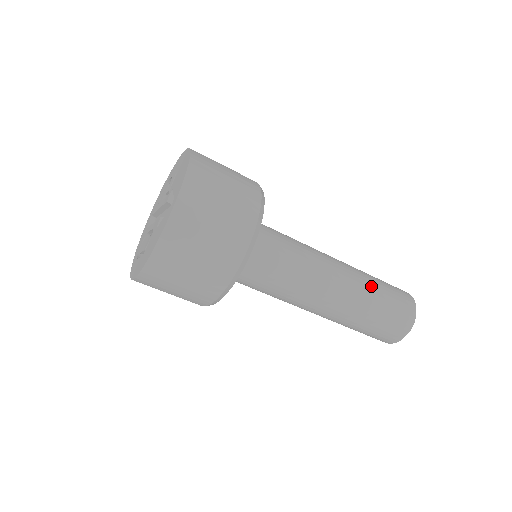
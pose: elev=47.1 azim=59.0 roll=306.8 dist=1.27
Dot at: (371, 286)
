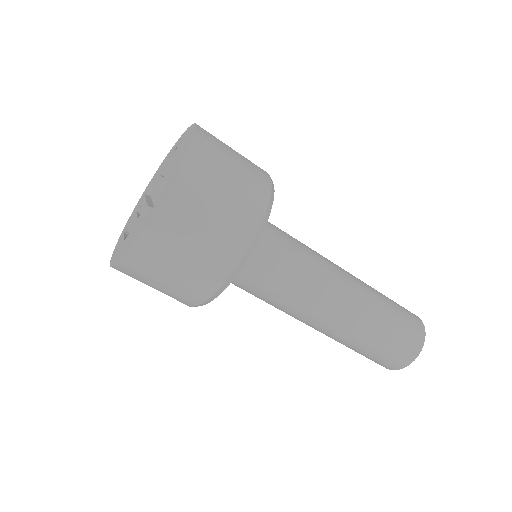
Dot at: (378, 315)
